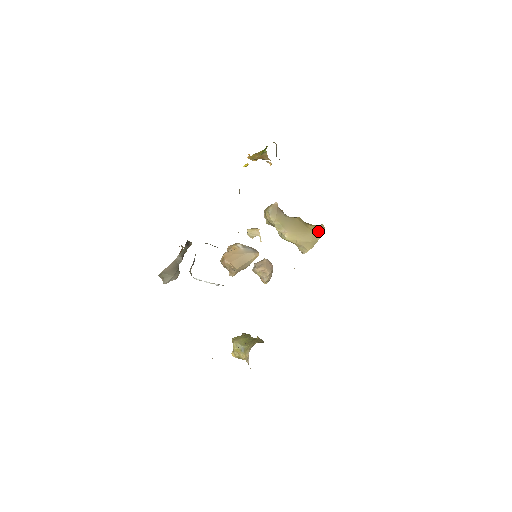
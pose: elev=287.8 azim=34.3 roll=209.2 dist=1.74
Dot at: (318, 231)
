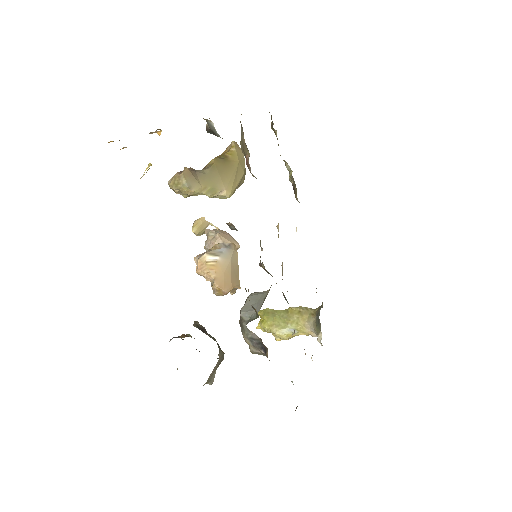
Dot at: (239, 154)
